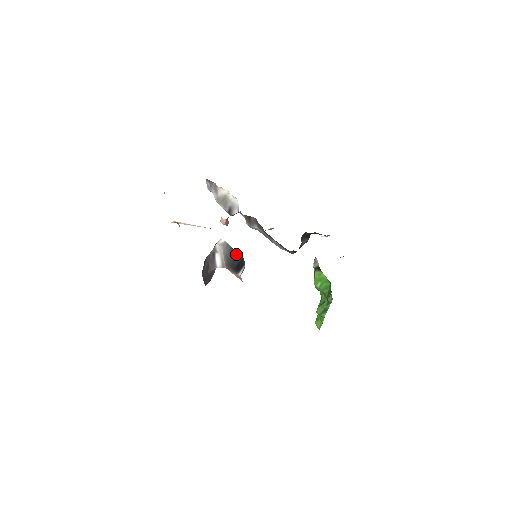
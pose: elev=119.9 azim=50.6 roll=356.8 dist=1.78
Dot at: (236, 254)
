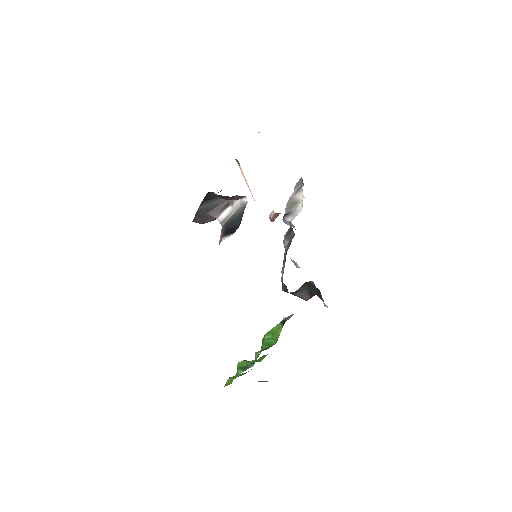
Dot at: (240, 218)
